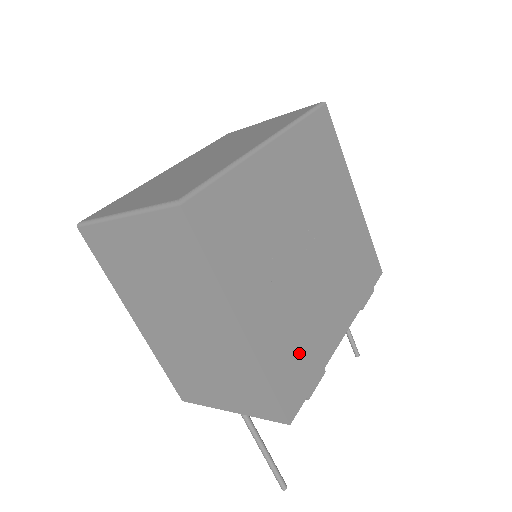
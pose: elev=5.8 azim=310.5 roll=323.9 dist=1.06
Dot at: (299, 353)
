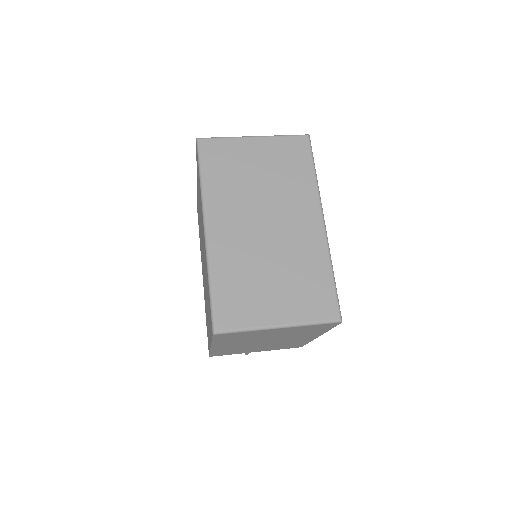
Dot at: occluded
